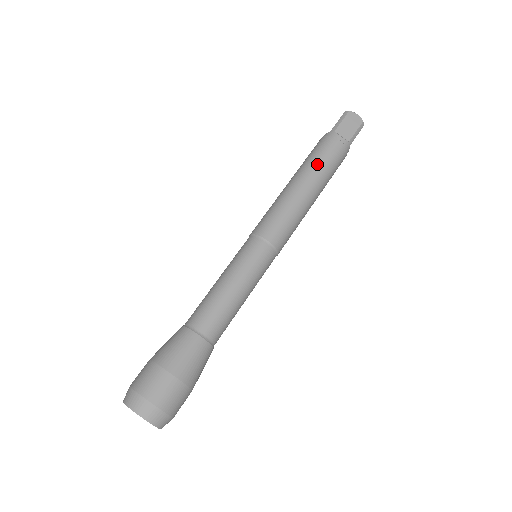
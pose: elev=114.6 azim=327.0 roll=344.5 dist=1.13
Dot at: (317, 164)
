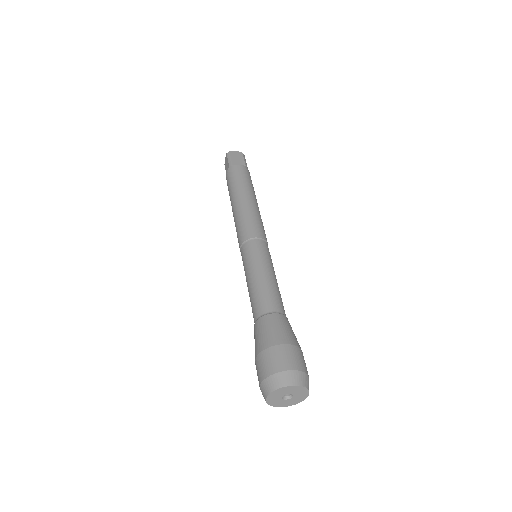
Dot at: (241, 184)
